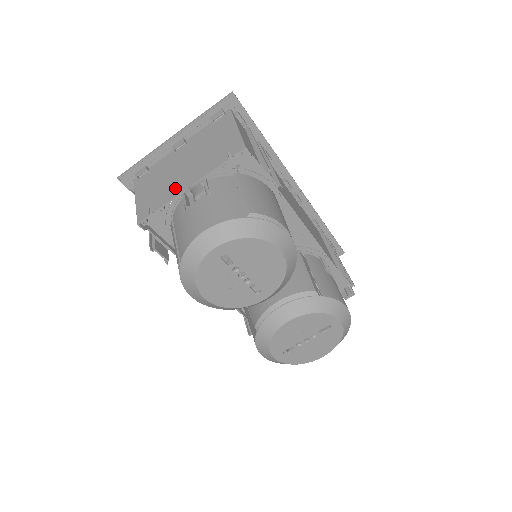
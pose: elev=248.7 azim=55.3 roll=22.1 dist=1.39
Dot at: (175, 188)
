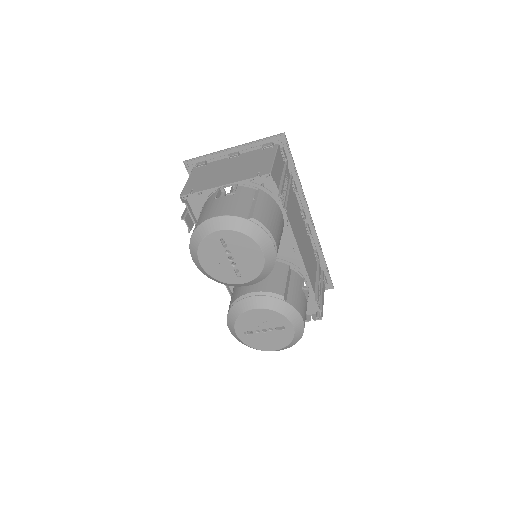
Dot at: (215, 183)
